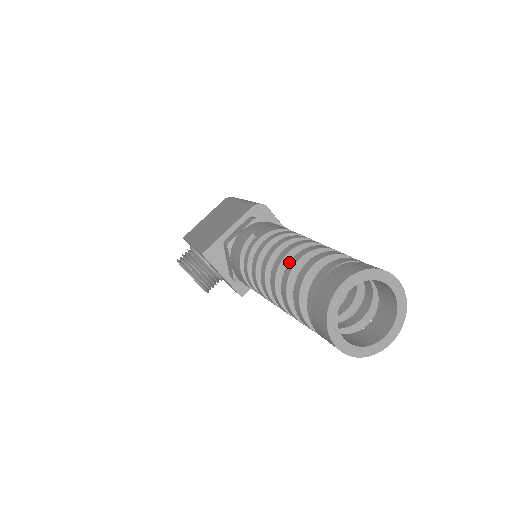
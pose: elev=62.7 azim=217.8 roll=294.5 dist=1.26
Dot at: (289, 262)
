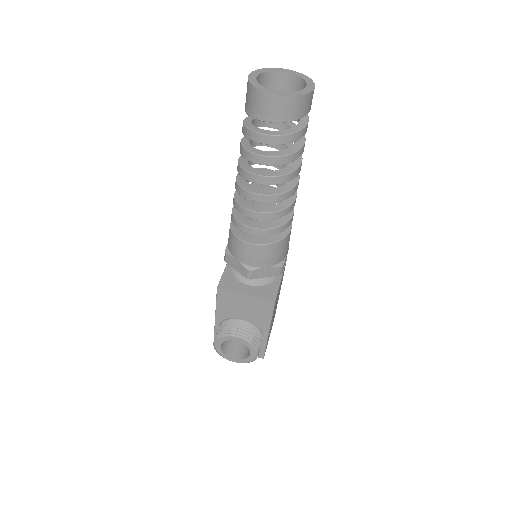
Dot at: occluded
